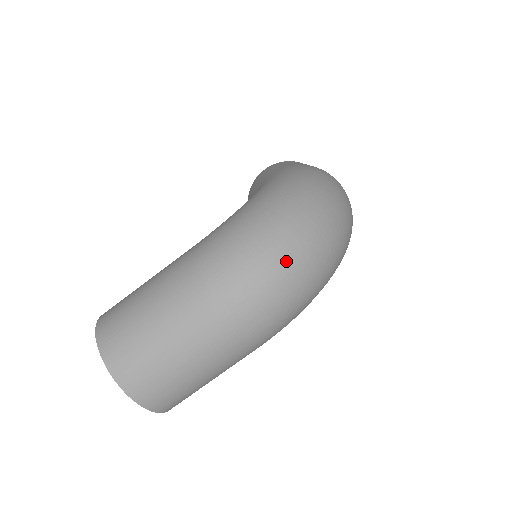
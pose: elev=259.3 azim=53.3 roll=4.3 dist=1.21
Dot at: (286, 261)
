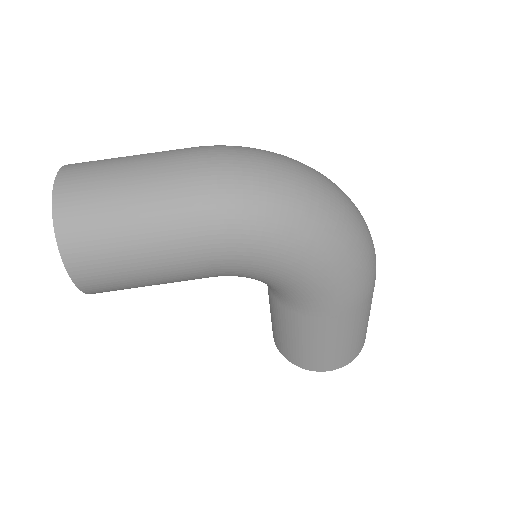
Dot at: (280, 161)
